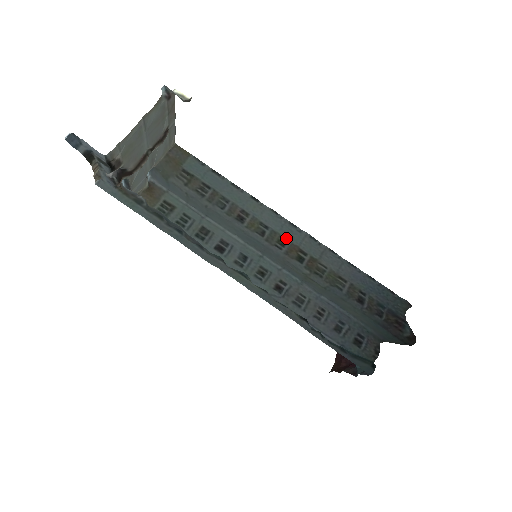
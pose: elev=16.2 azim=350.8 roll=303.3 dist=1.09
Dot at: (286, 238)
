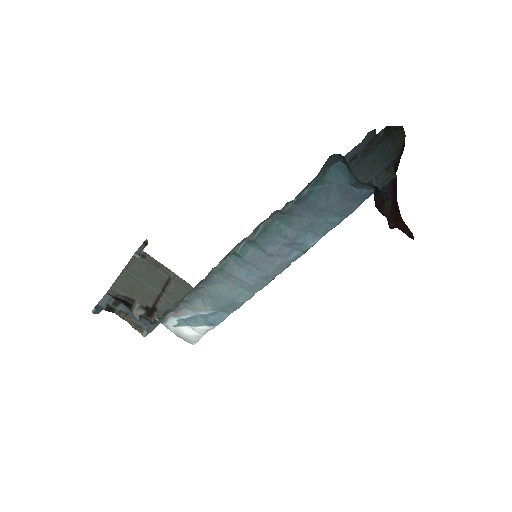
Dot at: occluded
